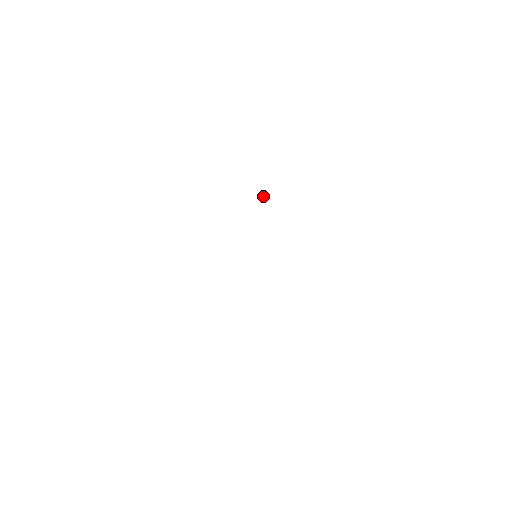
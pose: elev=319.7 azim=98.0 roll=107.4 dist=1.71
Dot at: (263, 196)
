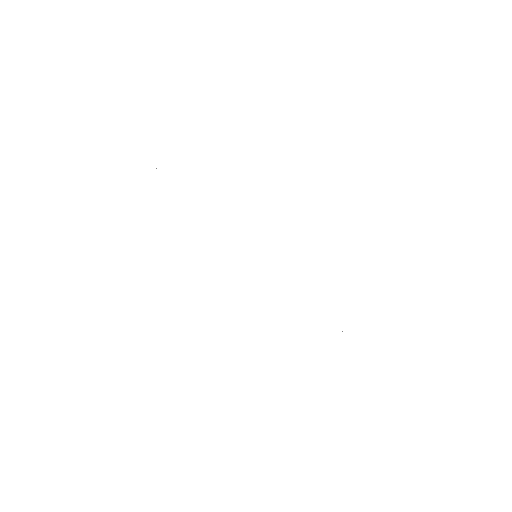
Dot at: occluded
